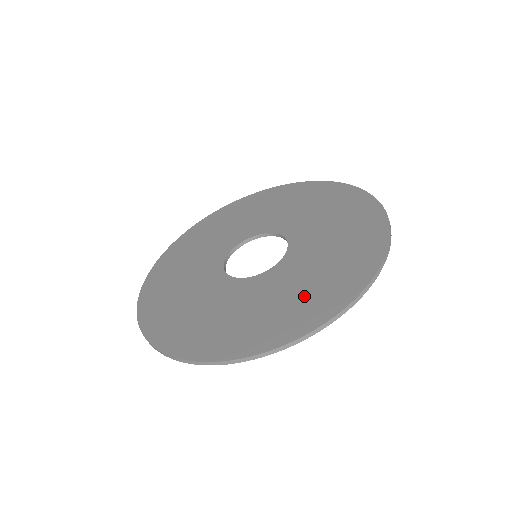
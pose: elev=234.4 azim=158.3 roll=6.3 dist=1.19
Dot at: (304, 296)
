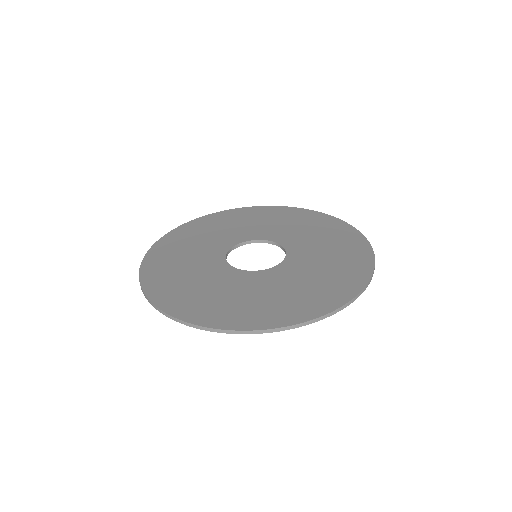
Dot at: (319, 285)
